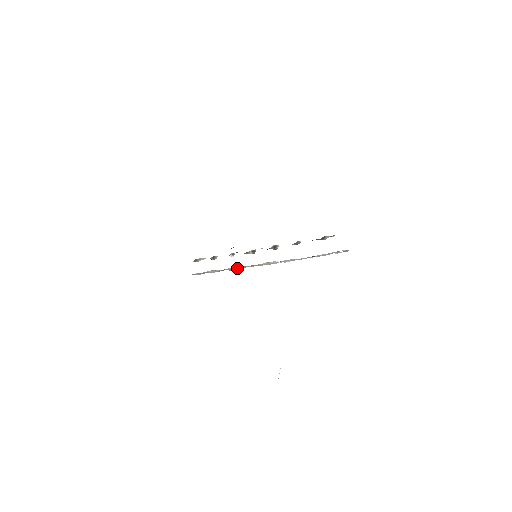
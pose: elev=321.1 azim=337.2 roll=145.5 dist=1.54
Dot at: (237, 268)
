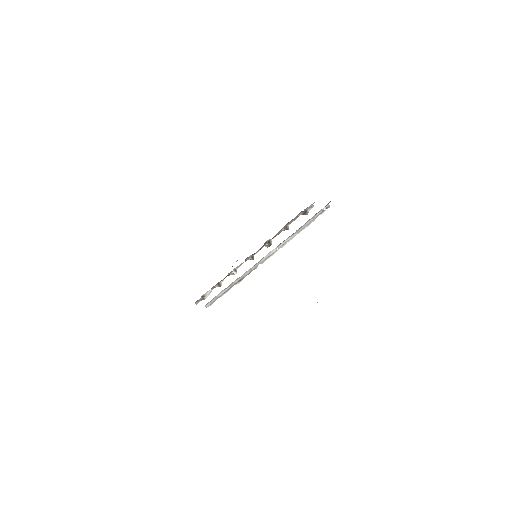
Dot at: (243, 277)
